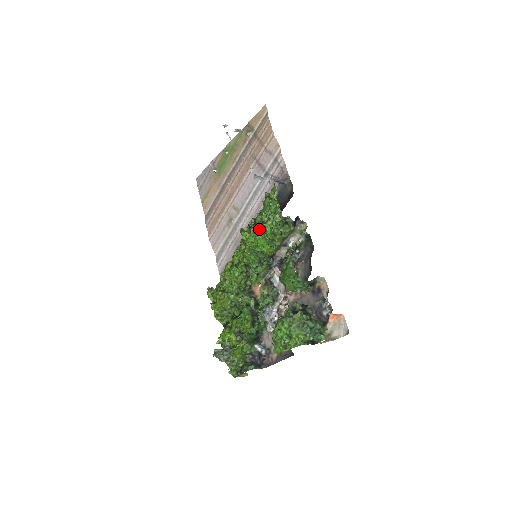
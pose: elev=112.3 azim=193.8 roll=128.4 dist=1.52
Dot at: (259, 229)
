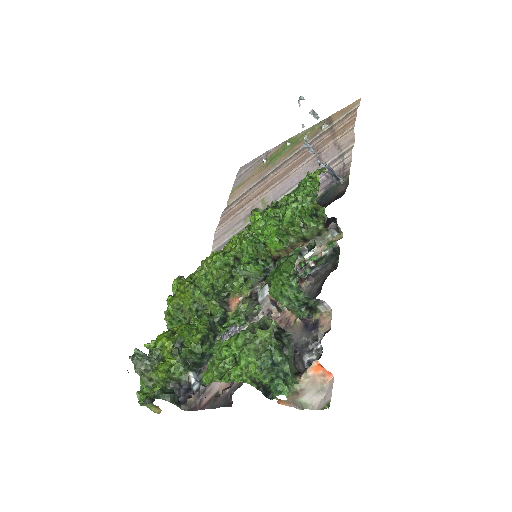
Dot at: (277, 212)
